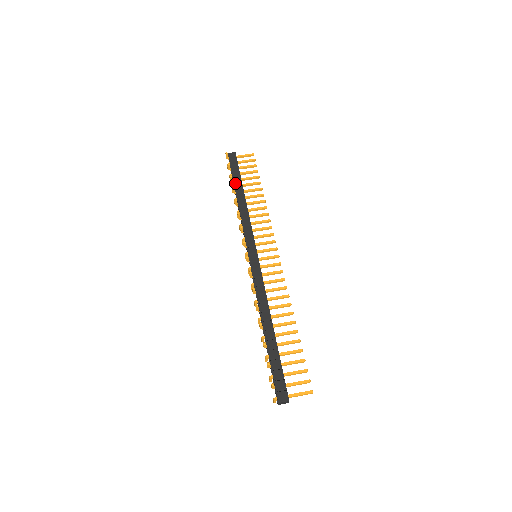
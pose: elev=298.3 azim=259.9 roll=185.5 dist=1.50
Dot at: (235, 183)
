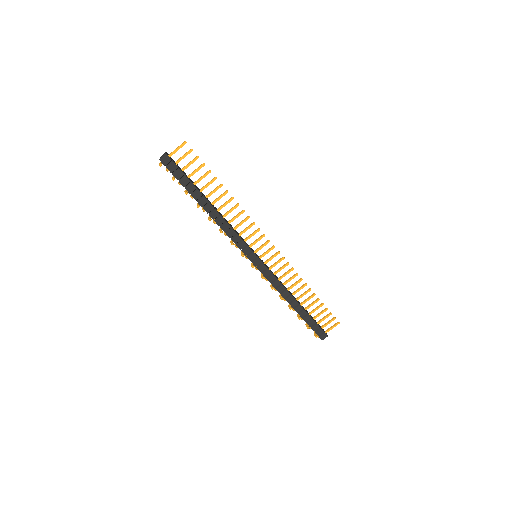
Dot at: (194, 197)
